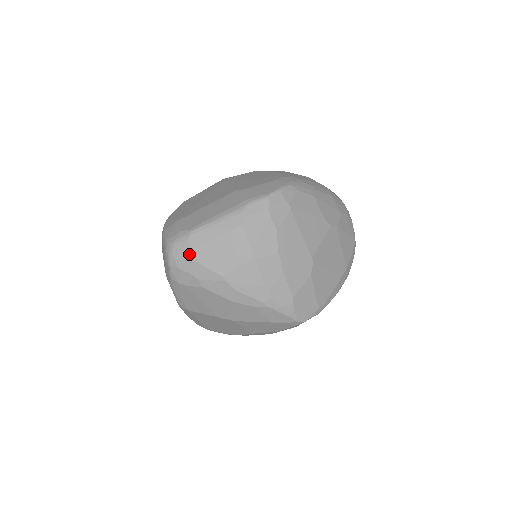
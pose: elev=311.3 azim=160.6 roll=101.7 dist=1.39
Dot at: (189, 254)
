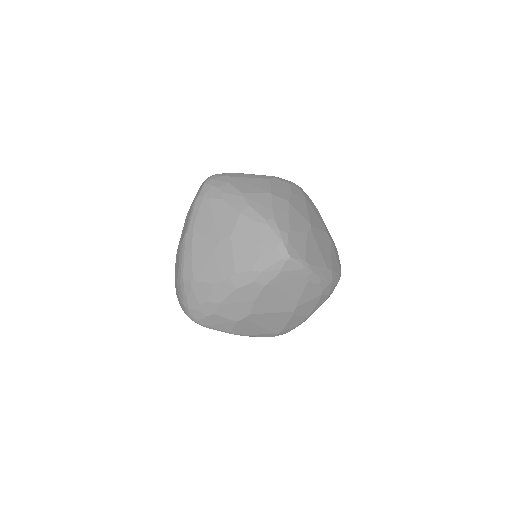
Dot at: (224, 178)
